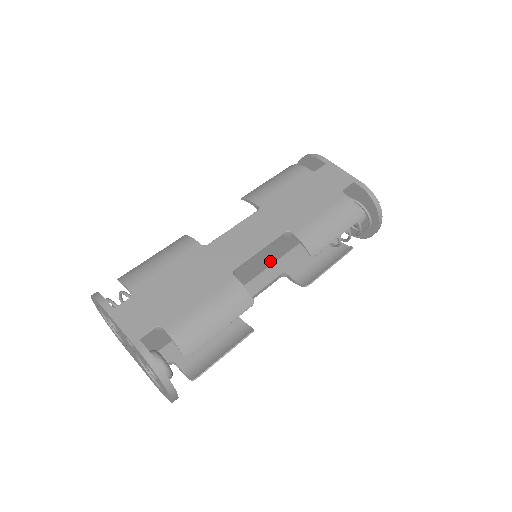
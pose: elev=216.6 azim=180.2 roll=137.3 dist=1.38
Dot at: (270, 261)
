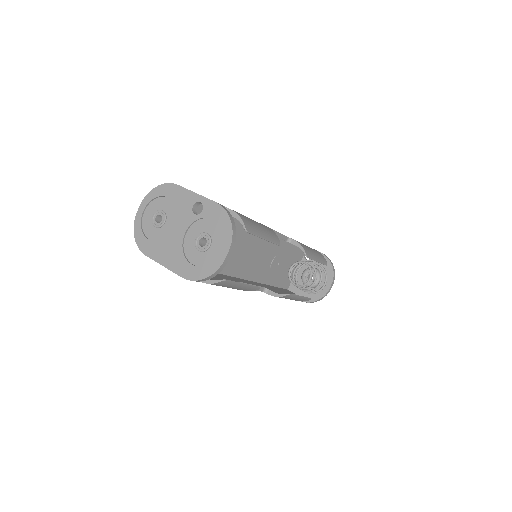
Dot at: (256, 276)
